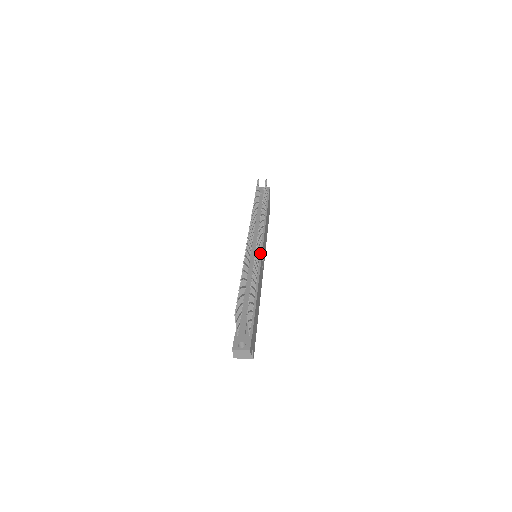
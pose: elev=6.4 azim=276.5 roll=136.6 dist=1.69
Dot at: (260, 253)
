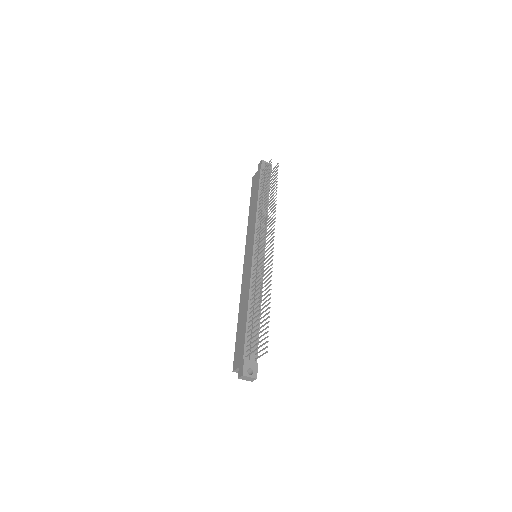
Dot at: (263, 258)
